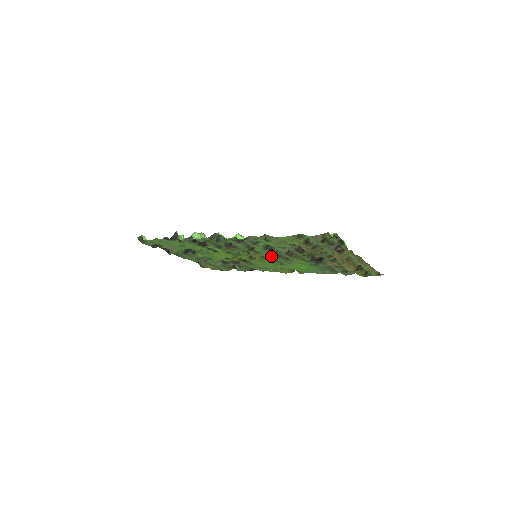
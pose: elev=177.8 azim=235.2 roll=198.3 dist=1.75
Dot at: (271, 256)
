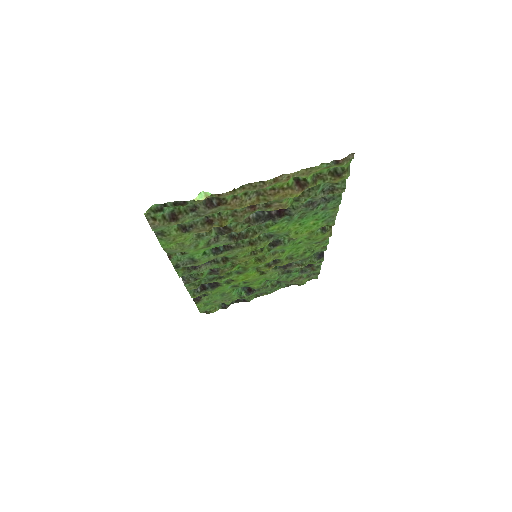
Dot at: (246, 250)
